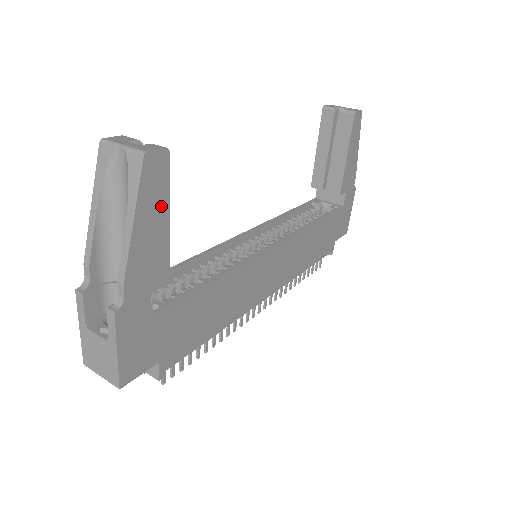
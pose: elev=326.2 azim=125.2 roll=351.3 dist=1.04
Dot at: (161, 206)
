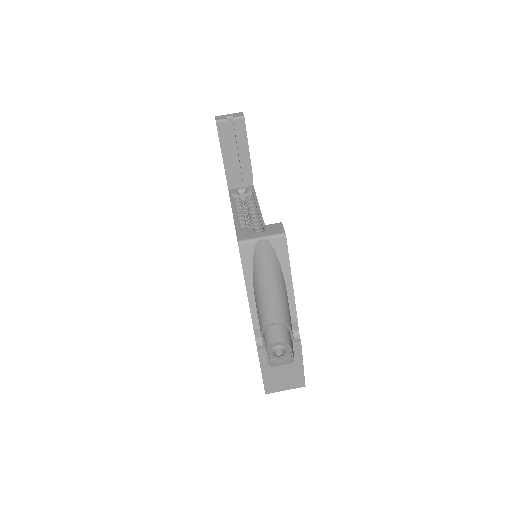
Dot at: occluded
